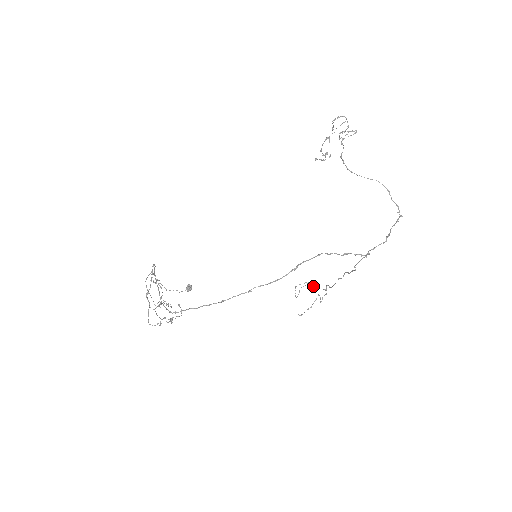
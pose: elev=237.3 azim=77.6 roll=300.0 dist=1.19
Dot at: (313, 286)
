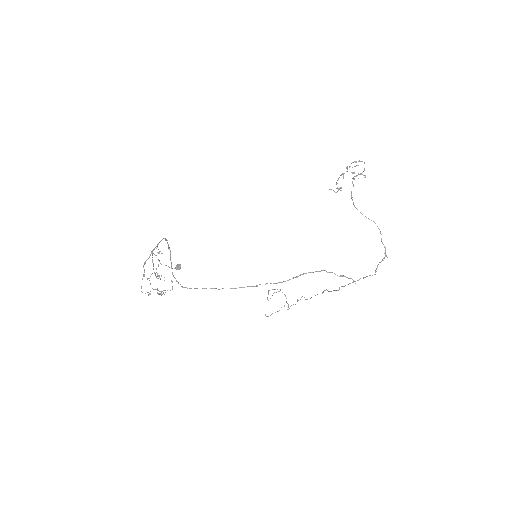
Dot at: occluded
